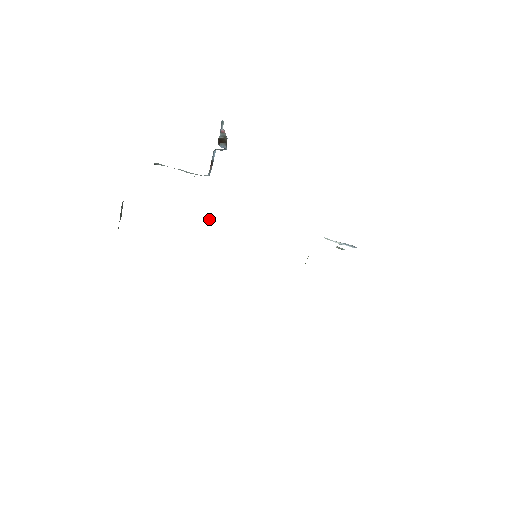
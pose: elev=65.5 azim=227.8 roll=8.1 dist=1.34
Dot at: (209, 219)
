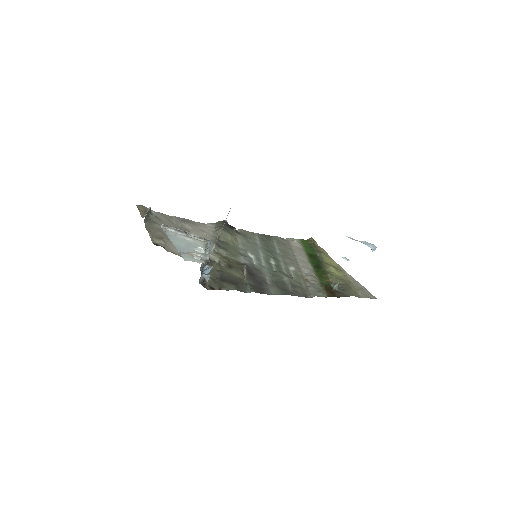
Dot at: occluded
